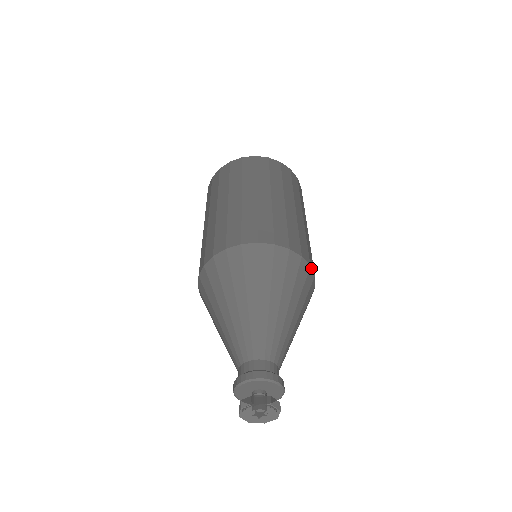
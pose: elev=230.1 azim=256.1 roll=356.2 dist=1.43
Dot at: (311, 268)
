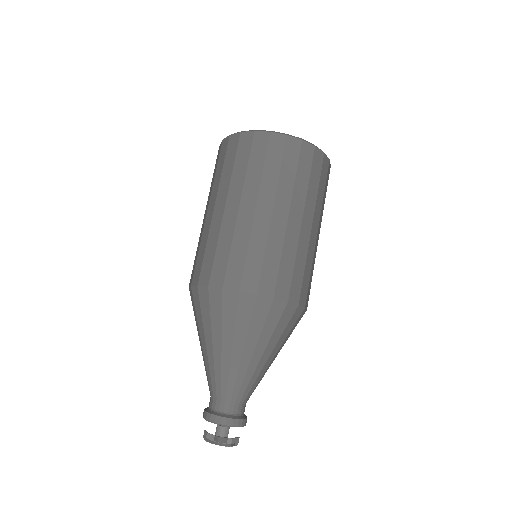
Dot at: (276, 299)
